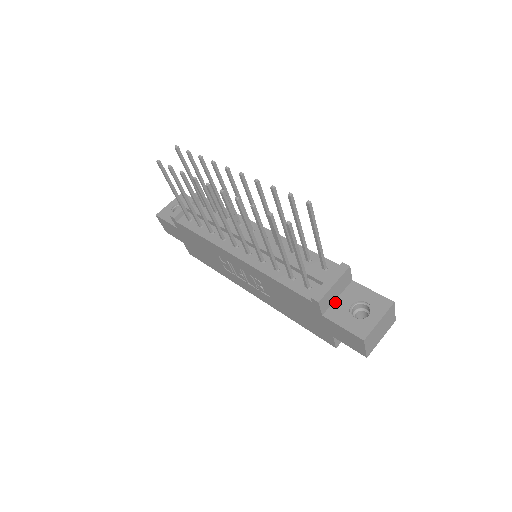
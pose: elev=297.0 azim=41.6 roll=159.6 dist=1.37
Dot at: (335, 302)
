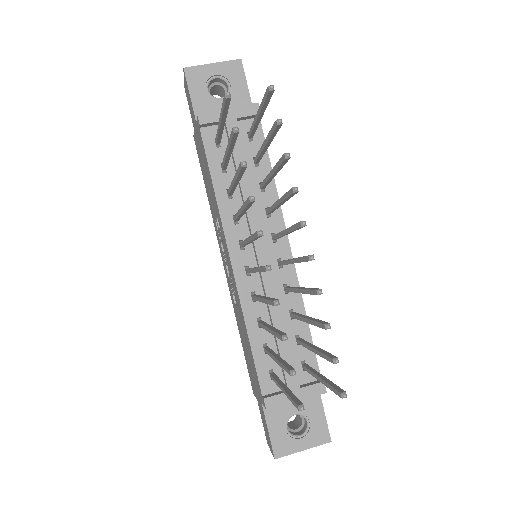
Dot at: occluded
